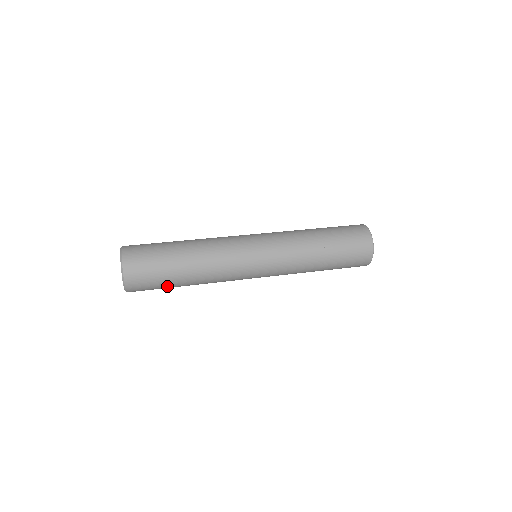
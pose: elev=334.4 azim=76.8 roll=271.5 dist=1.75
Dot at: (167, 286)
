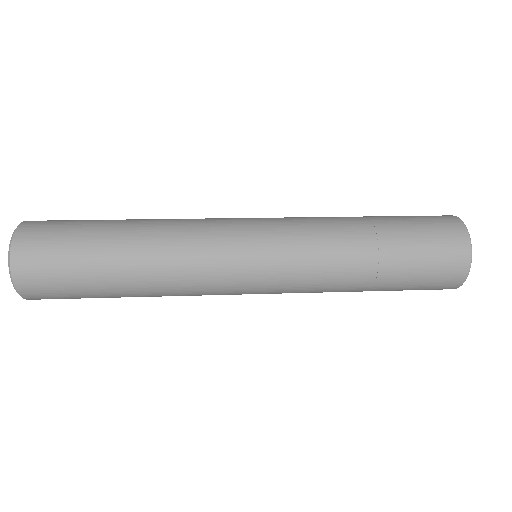
Dot at: (92, 294)
